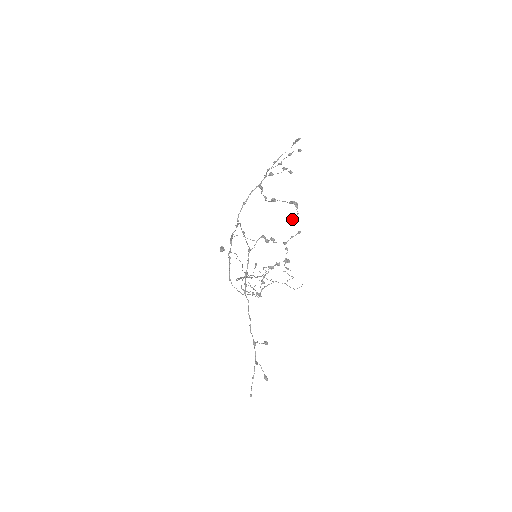
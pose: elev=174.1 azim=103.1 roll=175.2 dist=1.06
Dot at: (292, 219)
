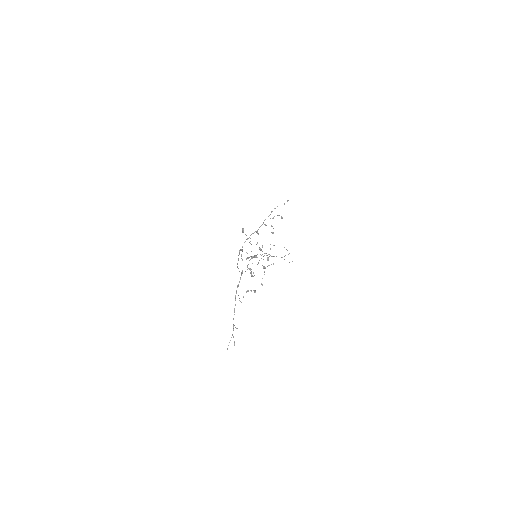
Dot at: (263, 268)
